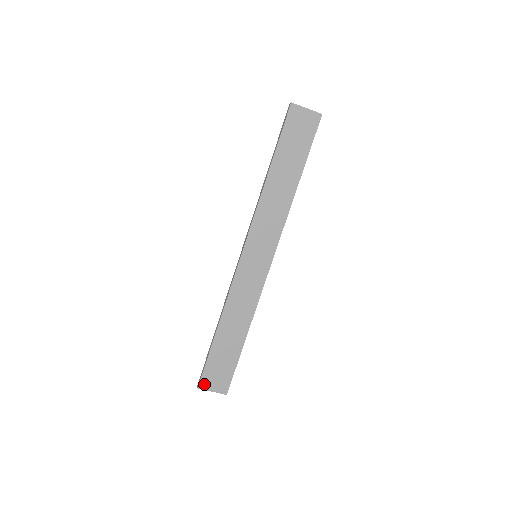
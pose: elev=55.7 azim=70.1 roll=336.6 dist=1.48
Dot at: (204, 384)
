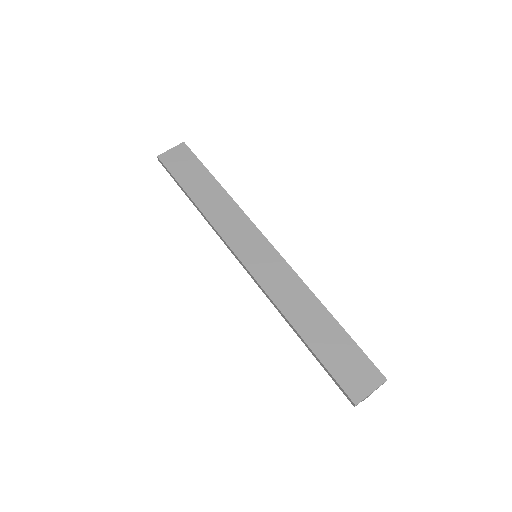
Dot at: (355, 395)
